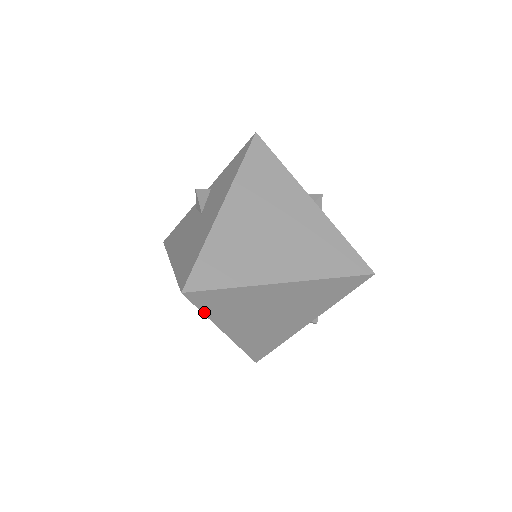
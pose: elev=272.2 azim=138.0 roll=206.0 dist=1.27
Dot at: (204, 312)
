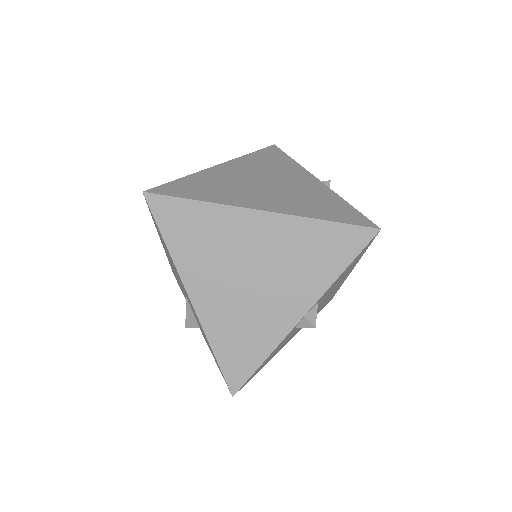
Dot at: (166, 241)
